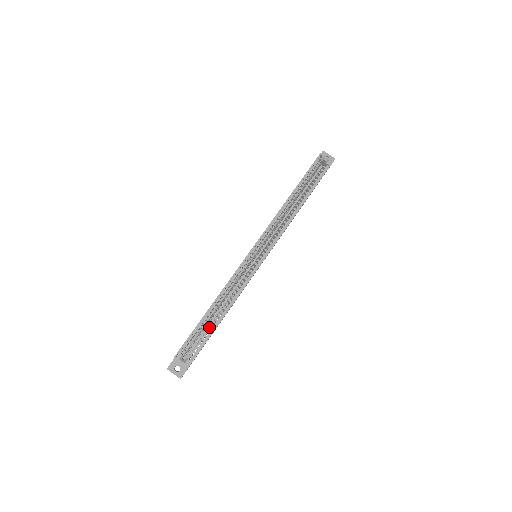
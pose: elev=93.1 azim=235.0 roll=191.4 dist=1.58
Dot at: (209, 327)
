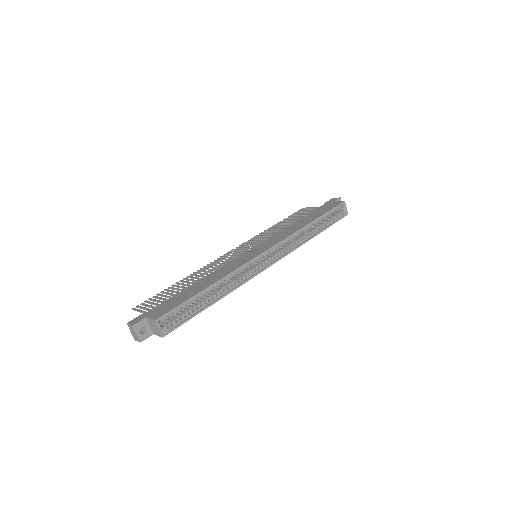
Dot at: (198, 305)
